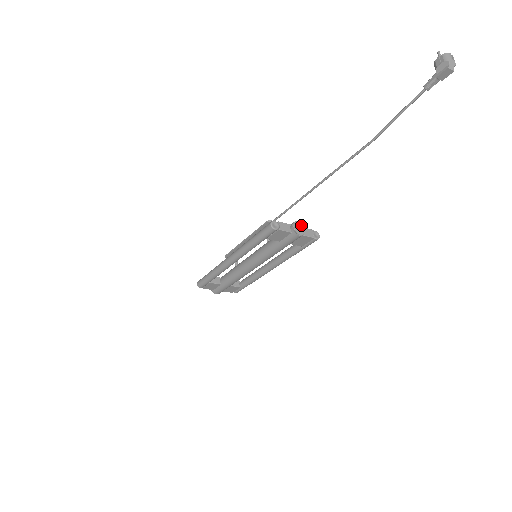
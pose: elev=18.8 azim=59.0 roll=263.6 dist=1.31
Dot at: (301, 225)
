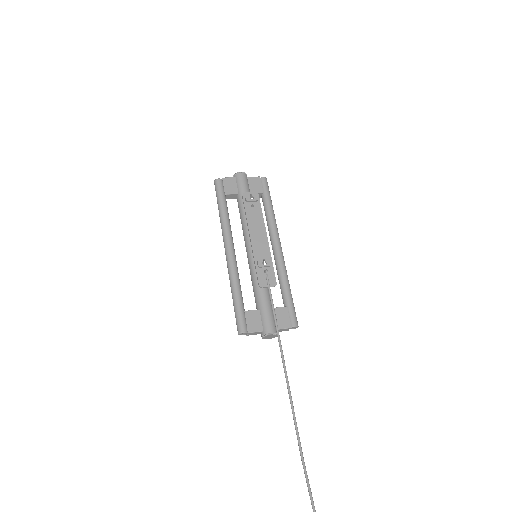
Dot at: (273, 336)
